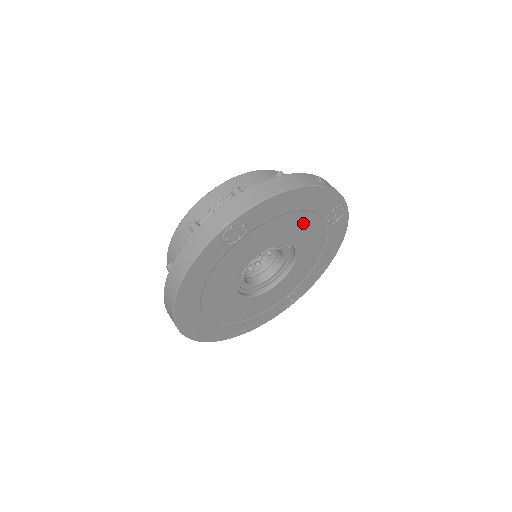
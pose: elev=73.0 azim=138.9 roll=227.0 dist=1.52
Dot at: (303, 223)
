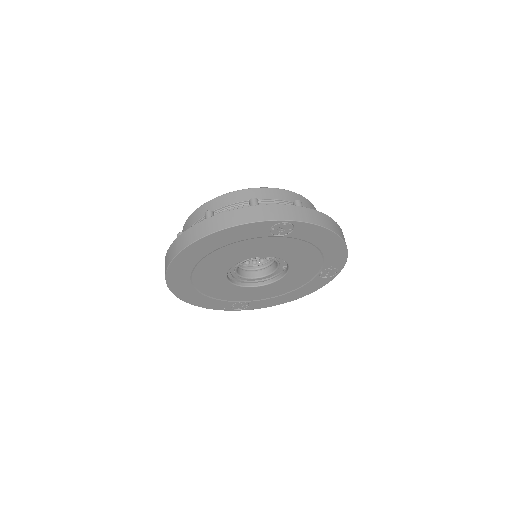
Dot at: (311, 260)
